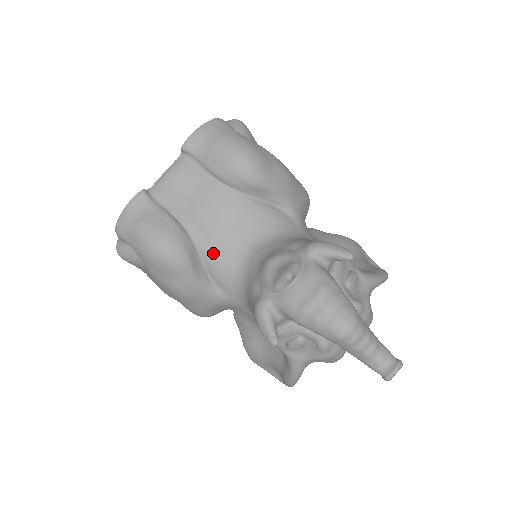
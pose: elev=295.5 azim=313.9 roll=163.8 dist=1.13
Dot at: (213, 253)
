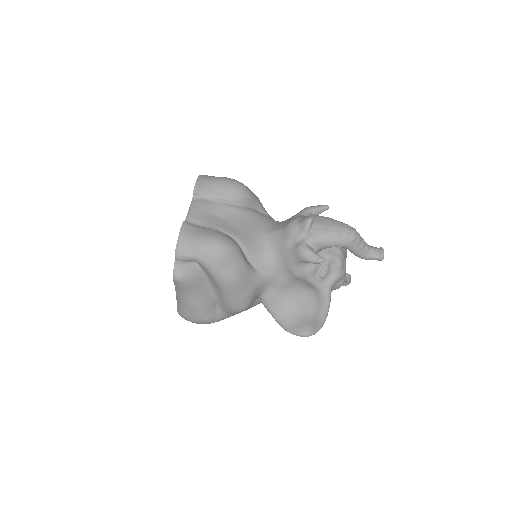
Dot at: (247, 243)
